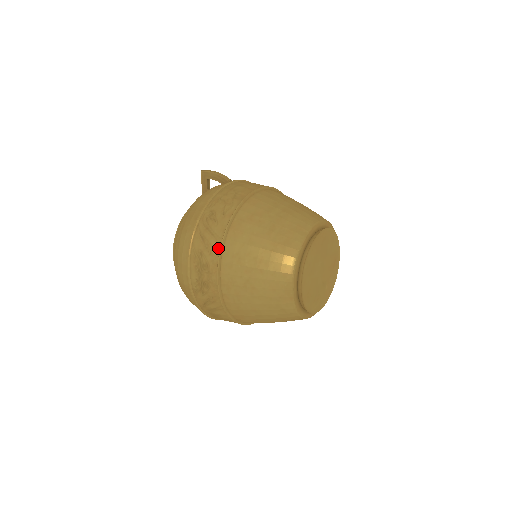
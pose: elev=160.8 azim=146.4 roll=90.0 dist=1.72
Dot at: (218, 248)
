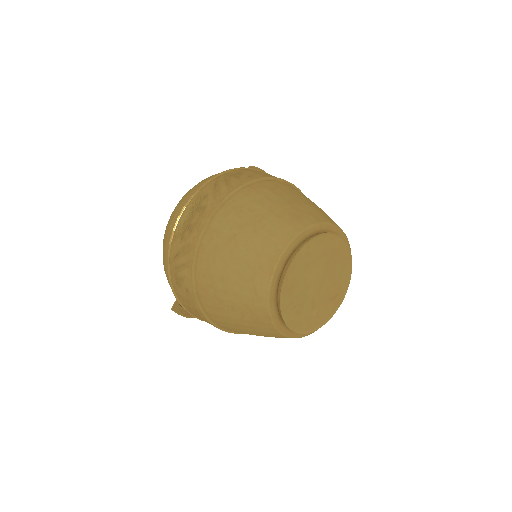
Dot at: (225, 195)
